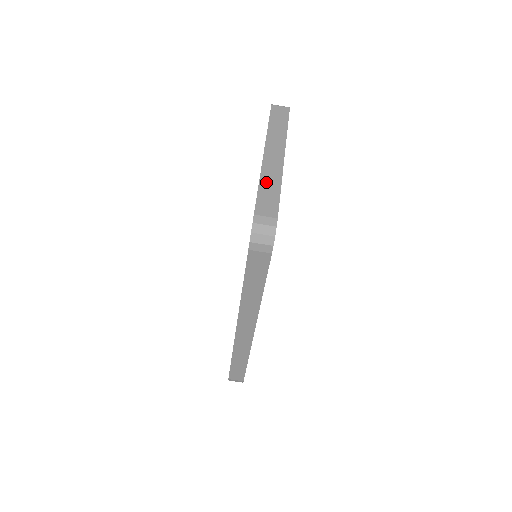
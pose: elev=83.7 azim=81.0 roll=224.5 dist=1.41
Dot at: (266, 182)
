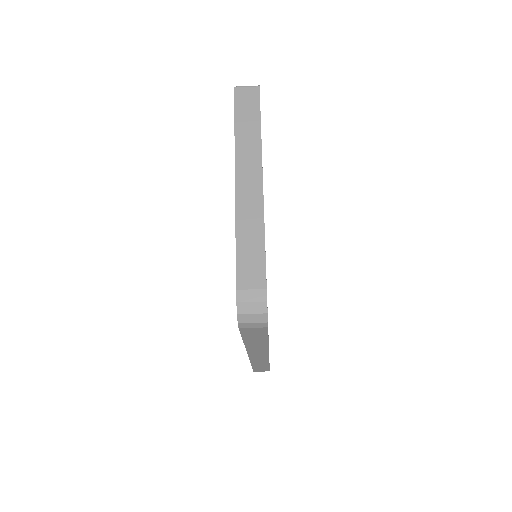
Dot at: (244, 231)
